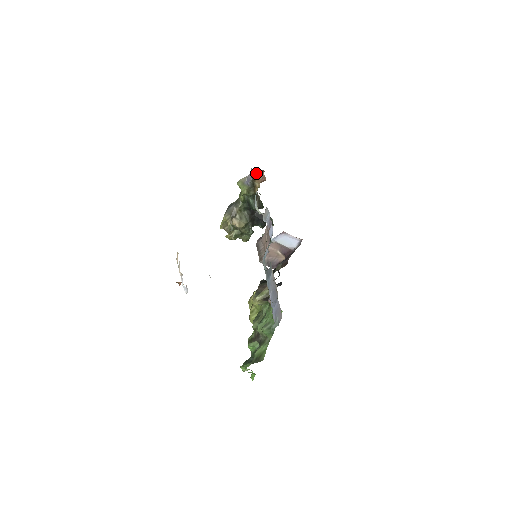
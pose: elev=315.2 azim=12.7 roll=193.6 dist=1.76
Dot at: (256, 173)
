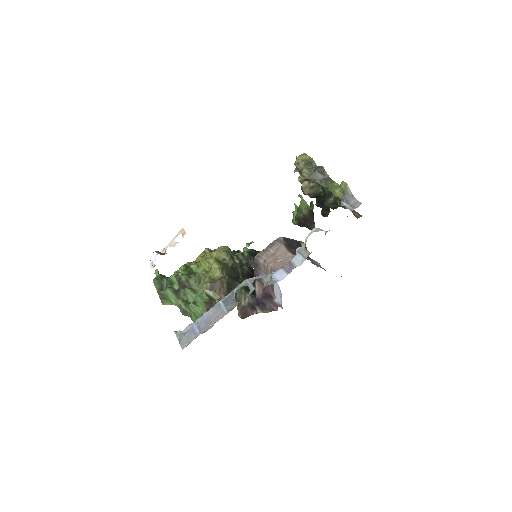
Dot at: occluded
